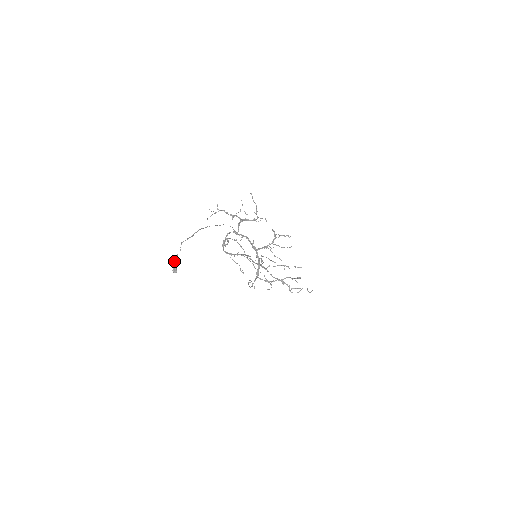
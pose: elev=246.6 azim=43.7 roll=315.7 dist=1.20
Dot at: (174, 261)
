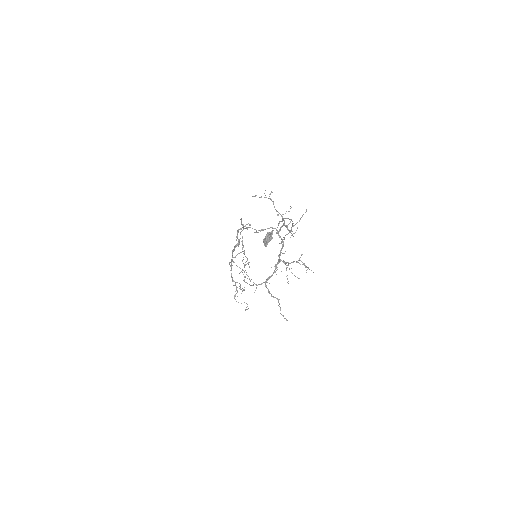
Dot at: (271, 235)
